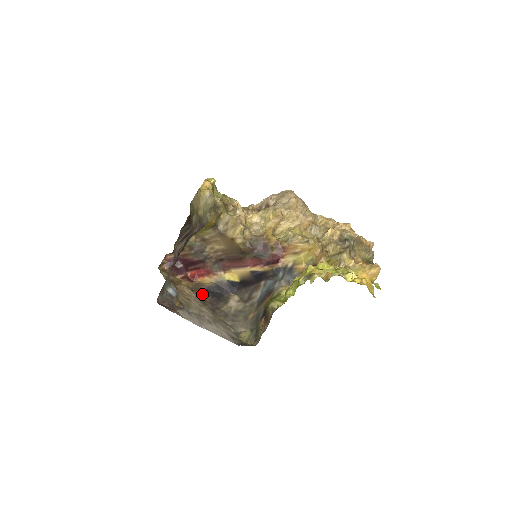
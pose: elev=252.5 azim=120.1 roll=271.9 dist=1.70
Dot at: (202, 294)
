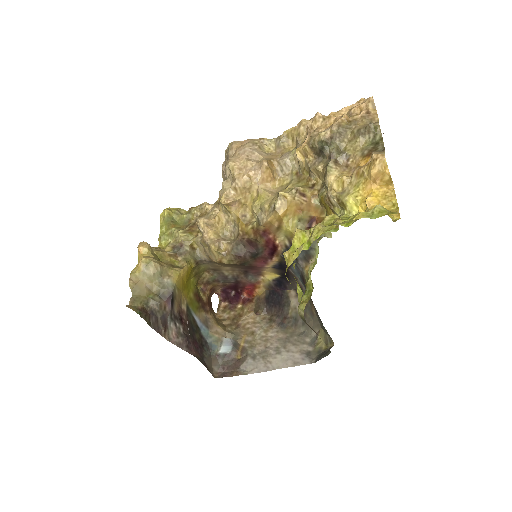
Dot at: (266, 310)
